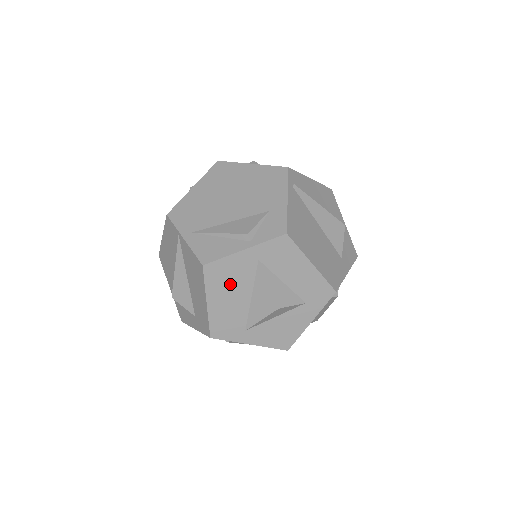
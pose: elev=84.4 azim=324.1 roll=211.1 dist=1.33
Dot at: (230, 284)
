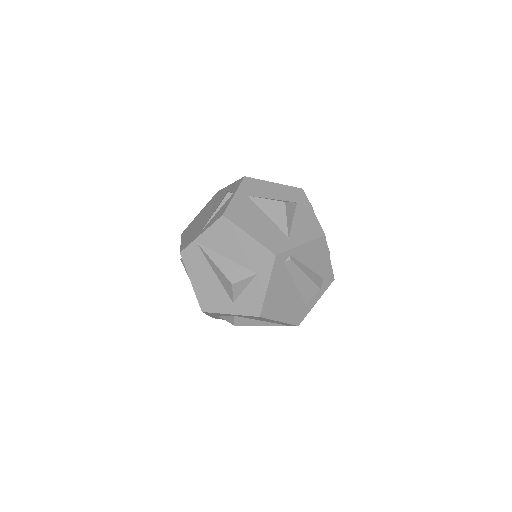
Dot at: (248, 216)
